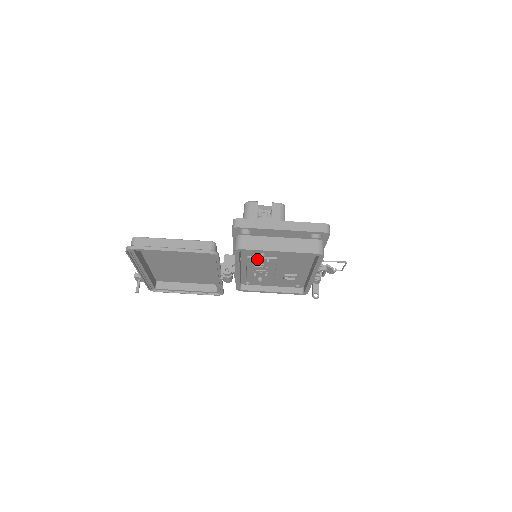
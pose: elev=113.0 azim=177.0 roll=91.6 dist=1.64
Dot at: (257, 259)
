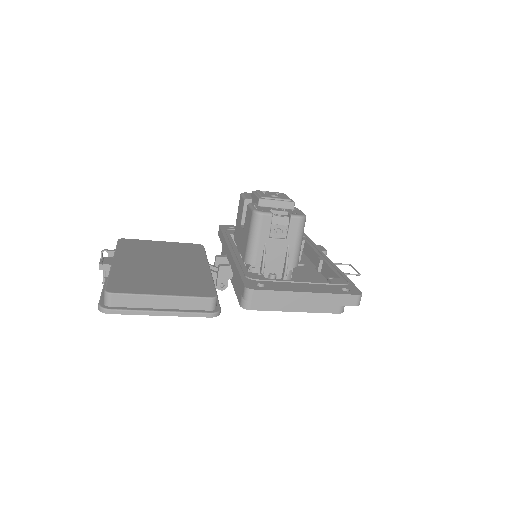
Dot at: occluded
